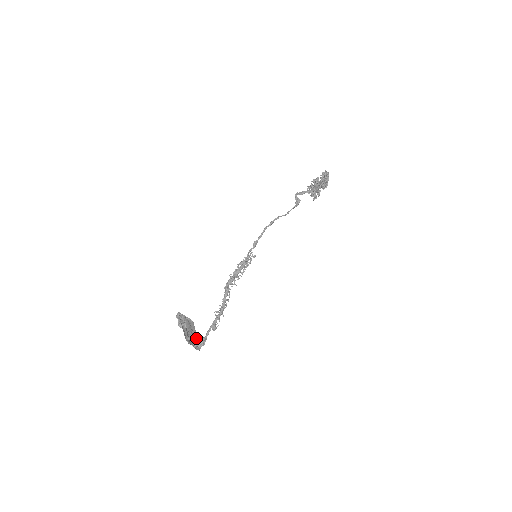
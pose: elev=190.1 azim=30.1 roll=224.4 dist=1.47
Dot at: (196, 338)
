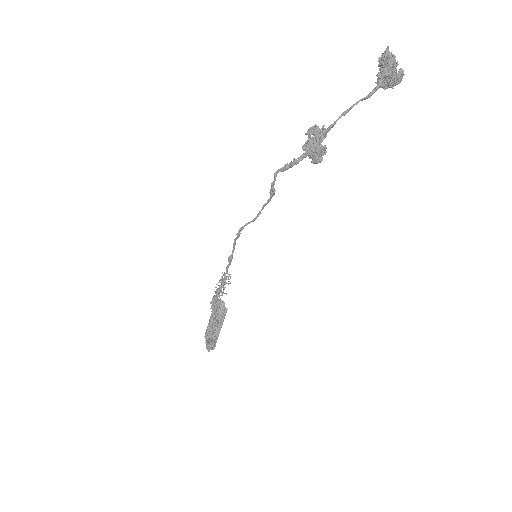
Dot at: (208, 341)
